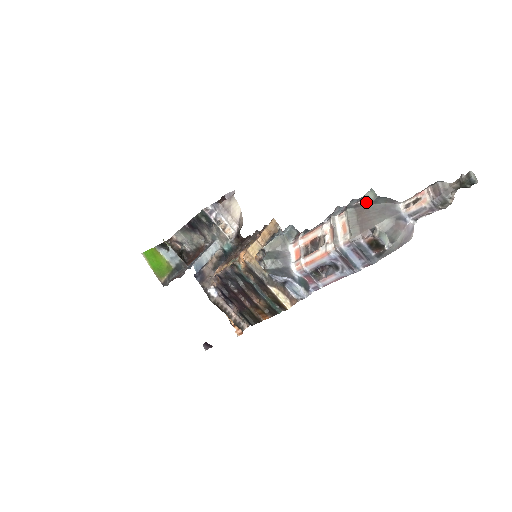
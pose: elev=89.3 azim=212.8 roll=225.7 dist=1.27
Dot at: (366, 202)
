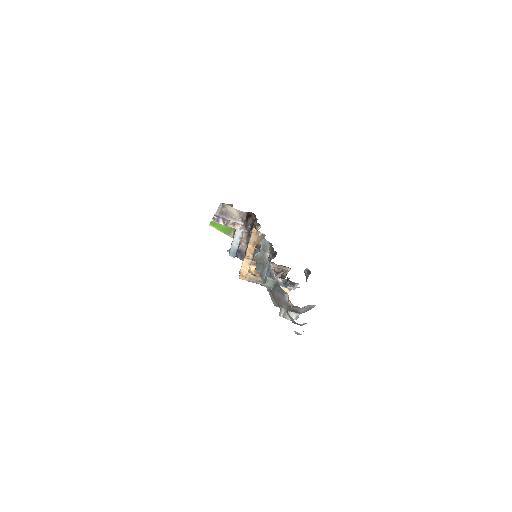
Dot at: (269, 287)
